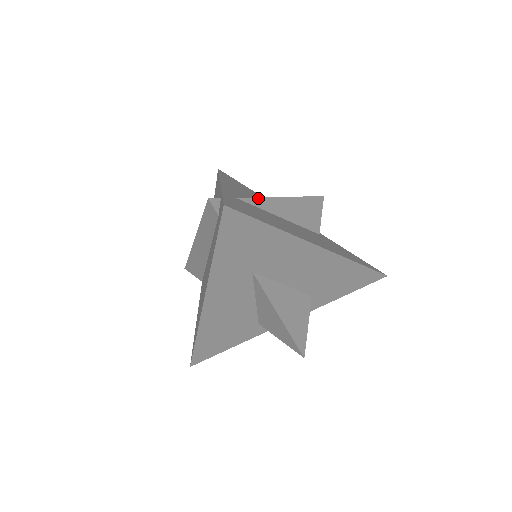
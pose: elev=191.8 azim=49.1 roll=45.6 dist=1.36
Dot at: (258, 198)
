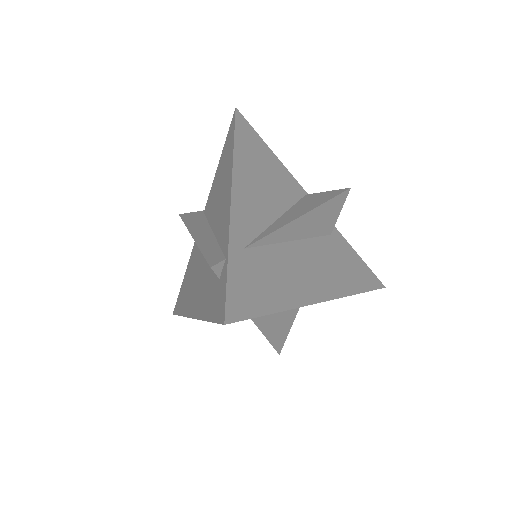
Dot at: (270, 234)
